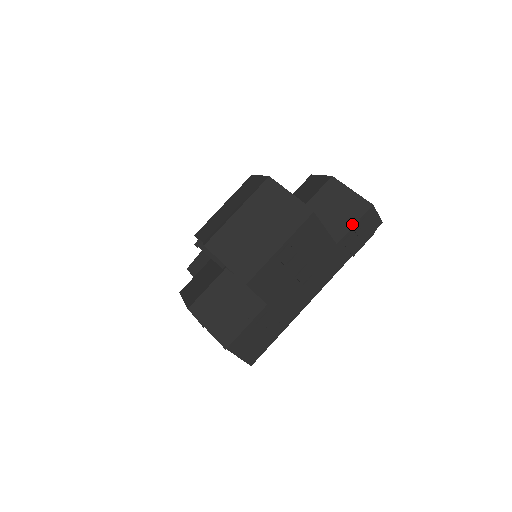
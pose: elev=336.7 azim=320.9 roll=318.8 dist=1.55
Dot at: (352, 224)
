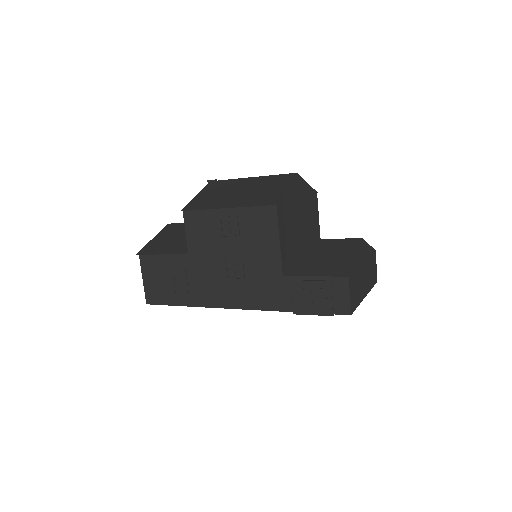
Dot at: (313, 274)
